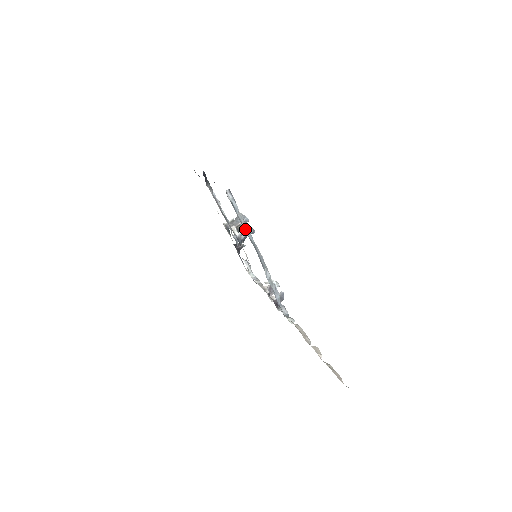
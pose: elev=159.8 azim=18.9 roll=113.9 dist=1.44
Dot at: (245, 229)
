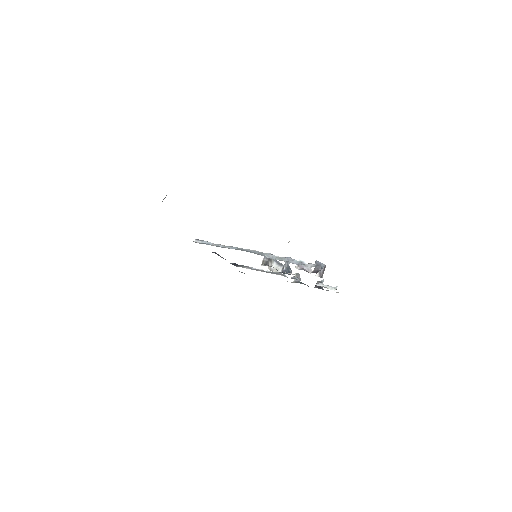
Dot at: occluded
